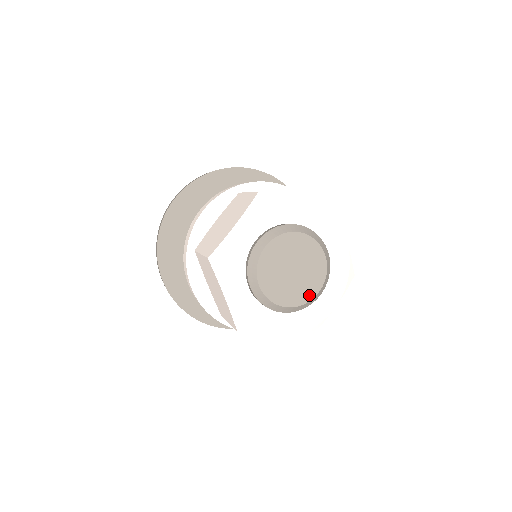
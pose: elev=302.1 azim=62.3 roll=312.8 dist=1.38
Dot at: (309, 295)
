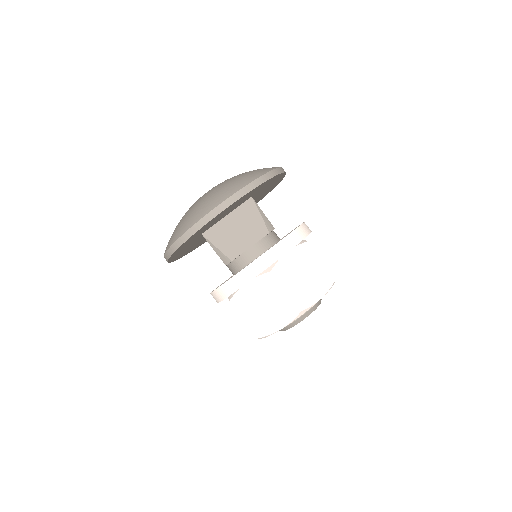
Dot at: occluded
